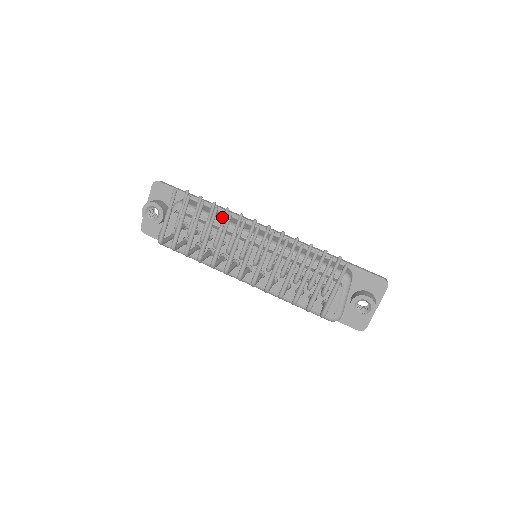
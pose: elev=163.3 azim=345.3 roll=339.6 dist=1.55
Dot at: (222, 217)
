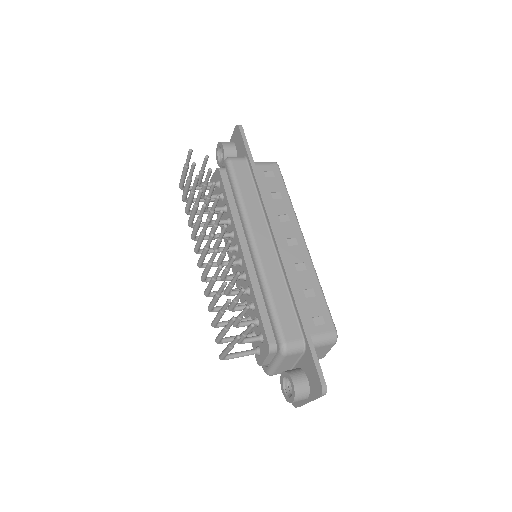
Dot at: (245, 198)
